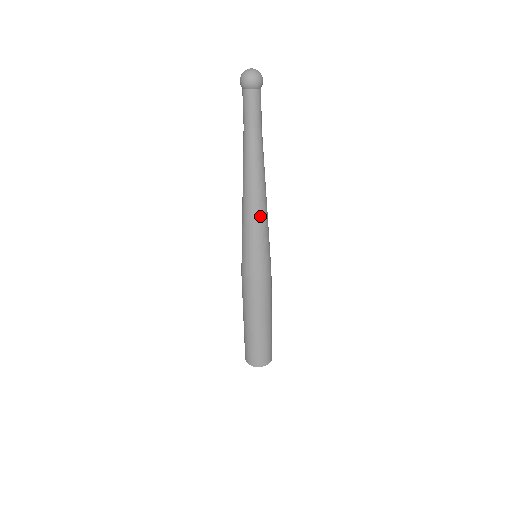
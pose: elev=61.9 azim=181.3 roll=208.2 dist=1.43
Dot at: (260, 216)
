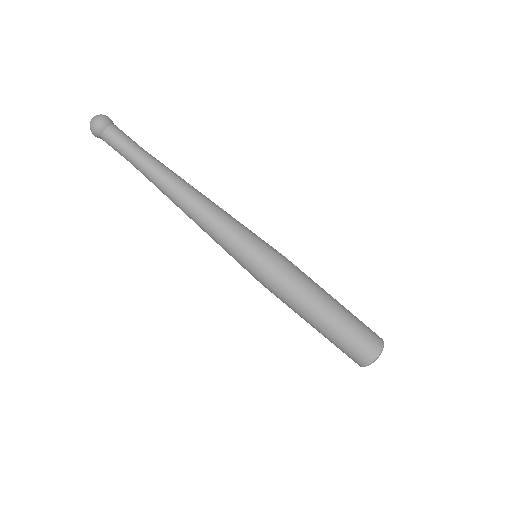
Dot at: (207, 226)
